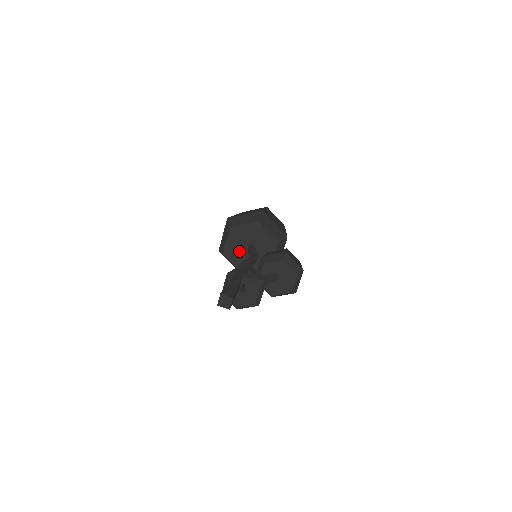
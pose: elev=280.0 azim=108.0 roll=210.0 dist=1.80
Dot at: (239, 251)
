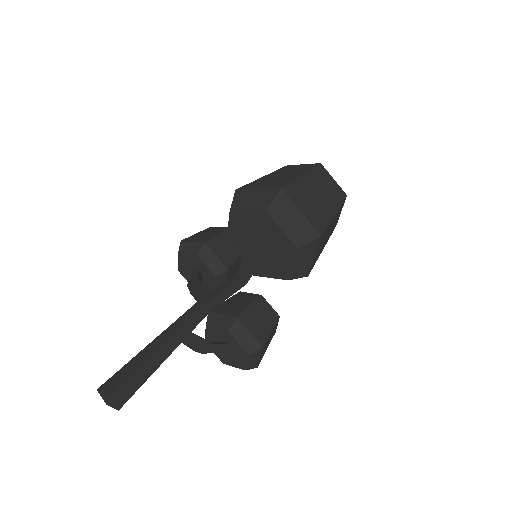
Dot at: (247, 232)
